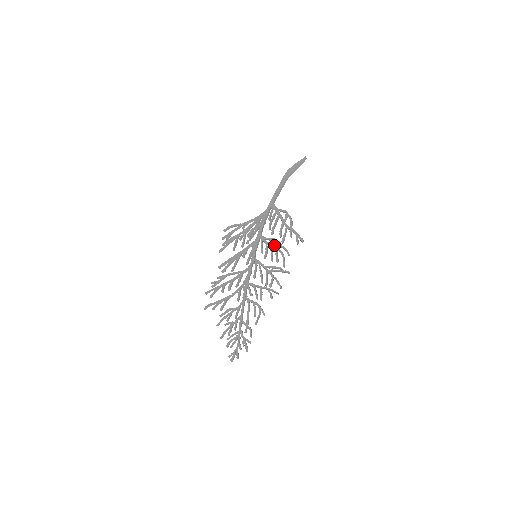
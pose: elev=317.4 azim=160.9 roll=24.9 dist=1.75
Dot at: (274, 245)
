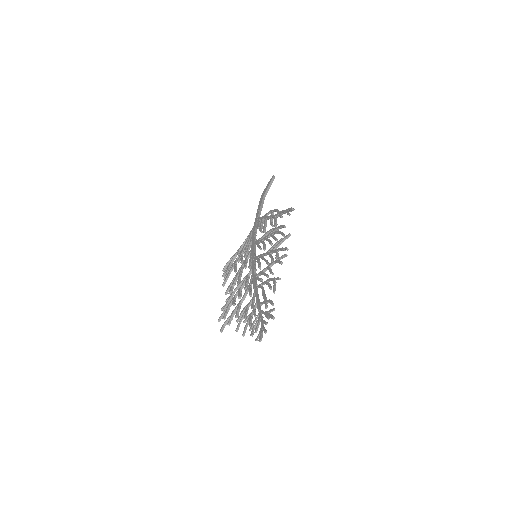
Dot at: (269, 234)
